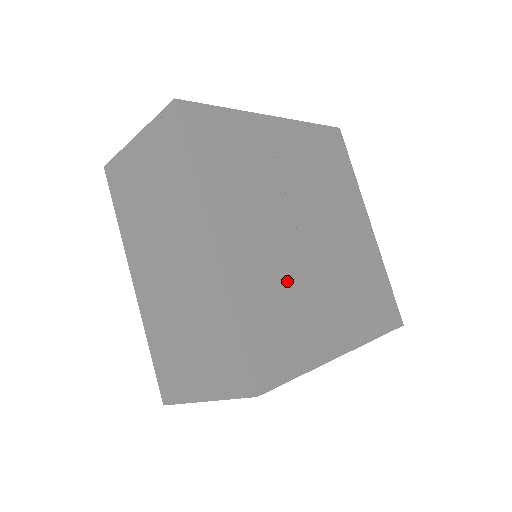
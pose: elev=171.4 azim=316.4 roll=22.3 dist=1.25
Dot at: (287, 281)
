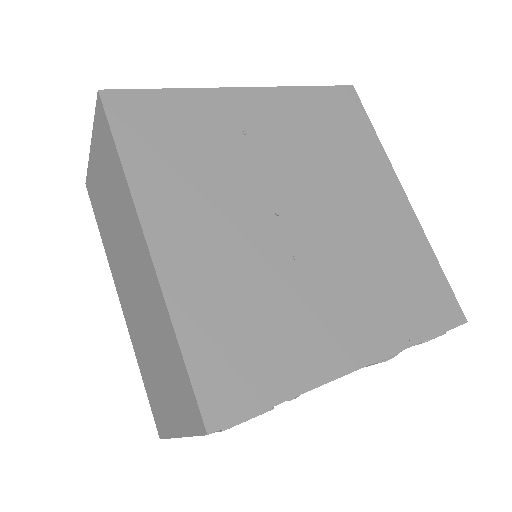
Dot at: (262, 282)
